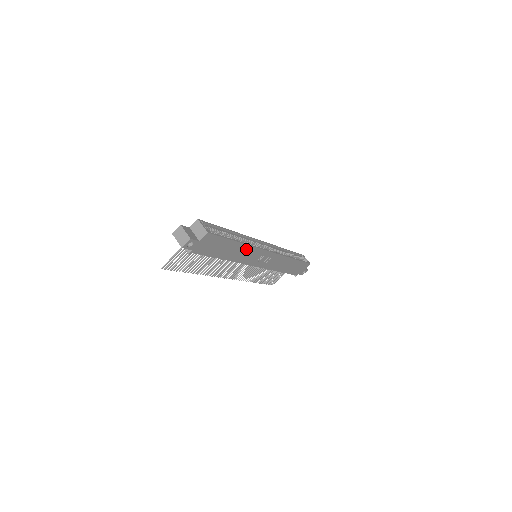
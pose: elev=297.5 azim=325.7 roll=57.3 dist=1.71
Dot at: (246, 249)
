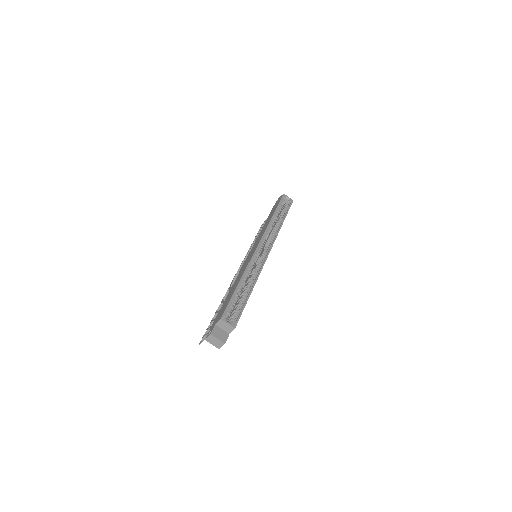
Dot at: occluded
